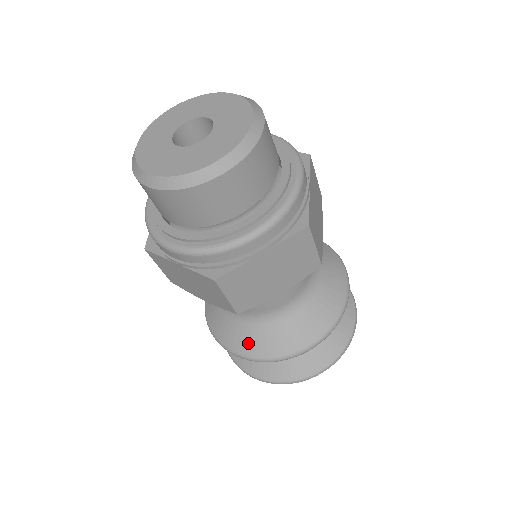
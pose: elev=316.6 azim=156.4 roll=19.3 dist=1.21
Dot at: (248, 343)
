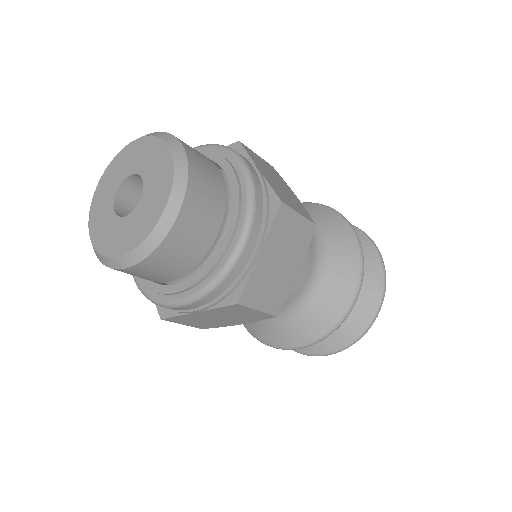
Dot at: (302, 331)
